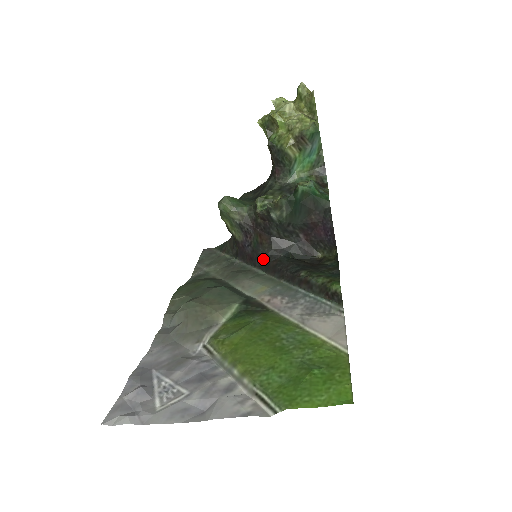
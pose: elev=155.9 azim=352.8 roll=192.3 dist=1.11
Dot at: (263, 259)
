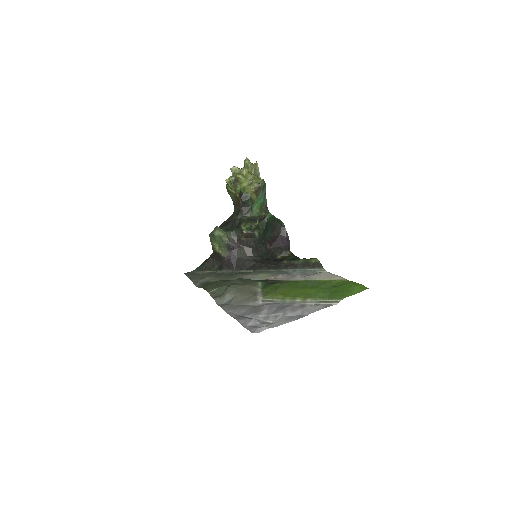
Dot at: (248, 263)
